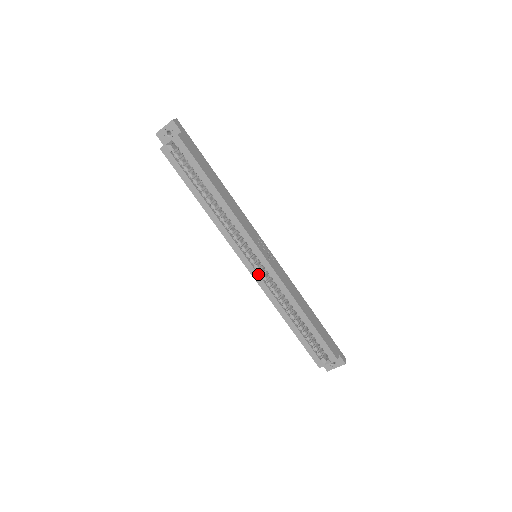
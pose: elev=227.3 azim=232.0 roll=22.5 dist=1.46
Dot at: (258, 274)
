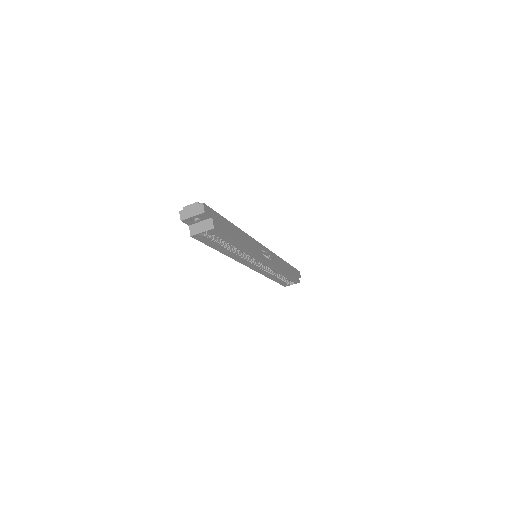
Dot at: (259, 269)
